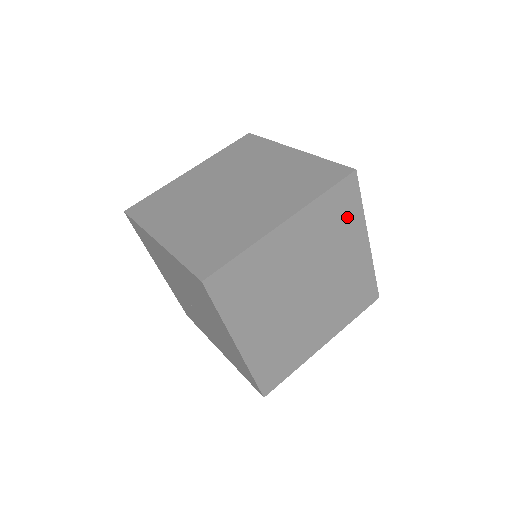
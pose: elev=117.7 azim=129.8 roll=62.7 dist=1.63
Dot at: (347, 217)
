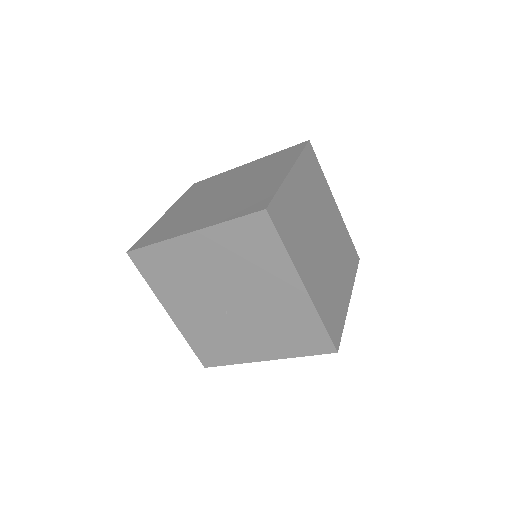
Dot at: (318, 178)
